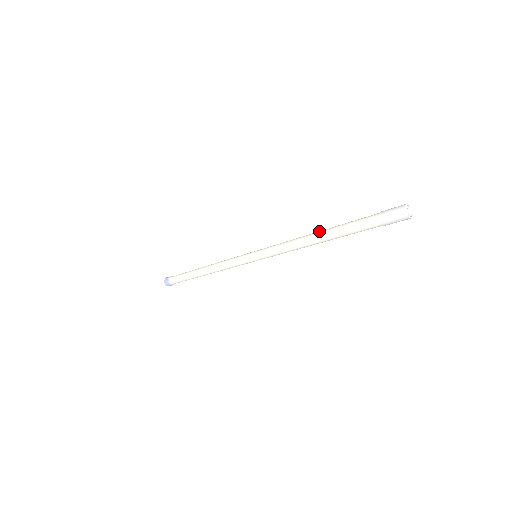
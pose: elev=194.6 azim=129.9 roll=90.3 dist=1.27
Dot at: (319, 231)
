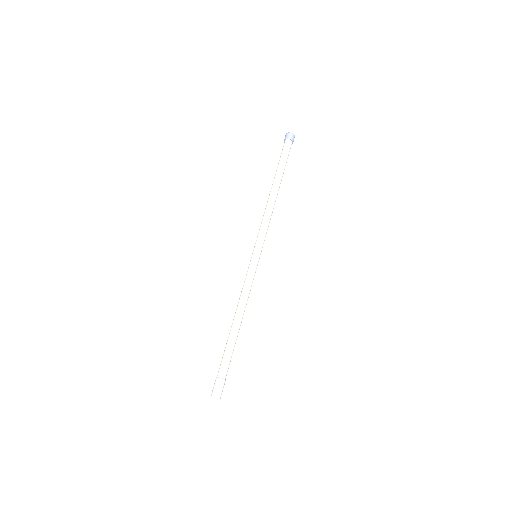
Dot at: (232, 324)
